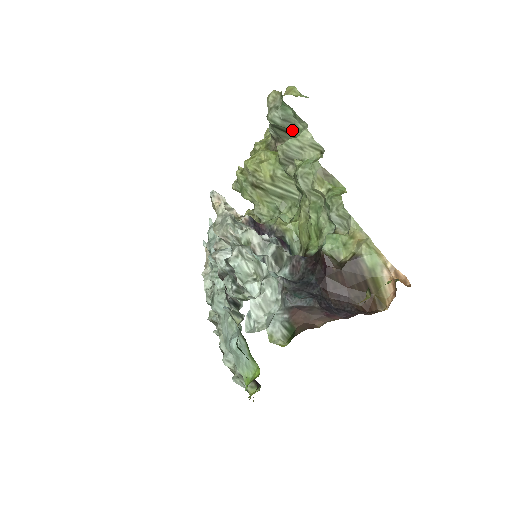
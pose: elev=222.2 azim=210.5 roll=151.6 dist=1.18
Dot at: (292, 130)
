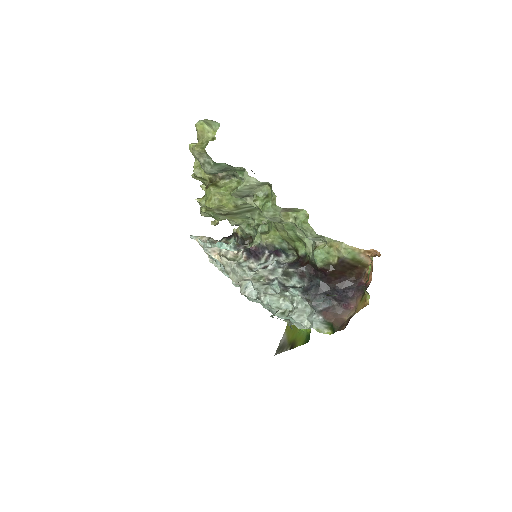
Dot at: occluded
